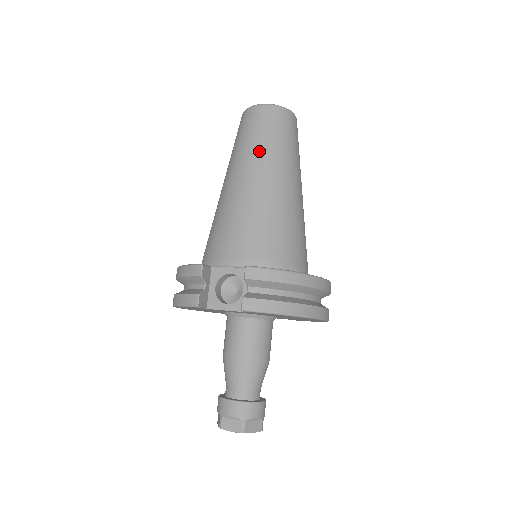
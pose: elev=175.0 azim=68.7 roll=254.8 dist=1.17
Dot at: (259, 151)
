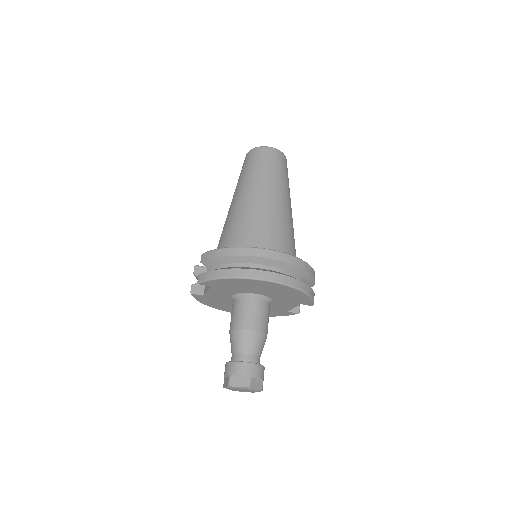
Dot at: (239, 182)
